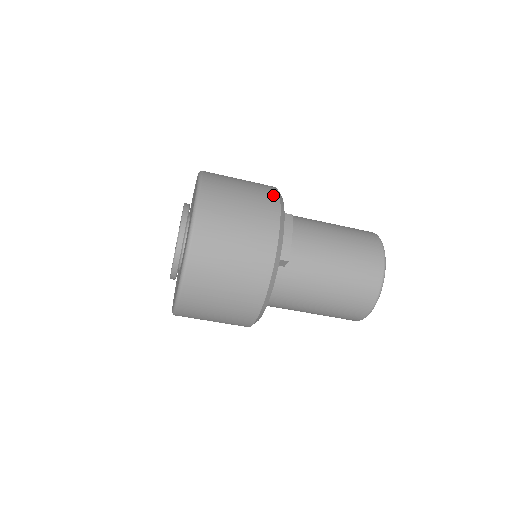
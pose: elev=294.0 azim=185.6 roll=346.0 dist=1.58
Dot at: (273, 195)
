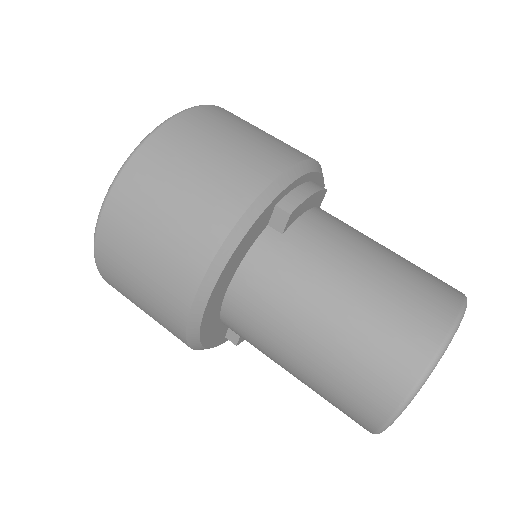
Dot at: occluded
